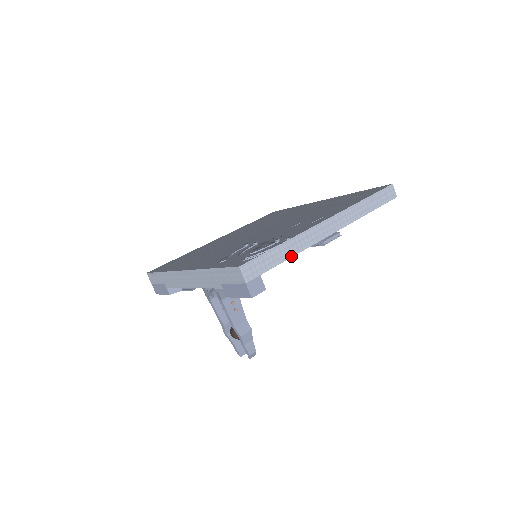
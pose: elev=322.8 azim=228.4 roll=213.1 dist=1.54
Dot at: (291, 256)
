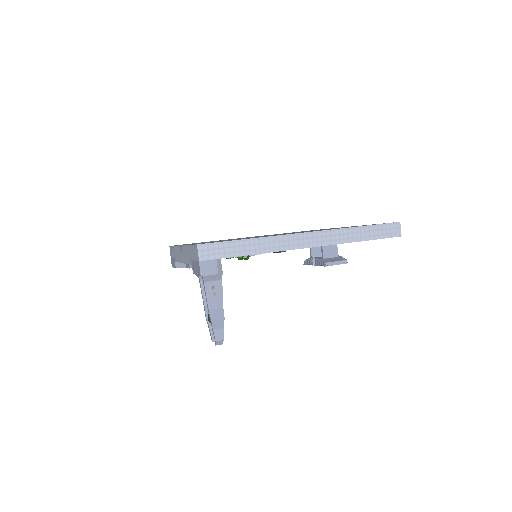
Dot at: (255, 253)
